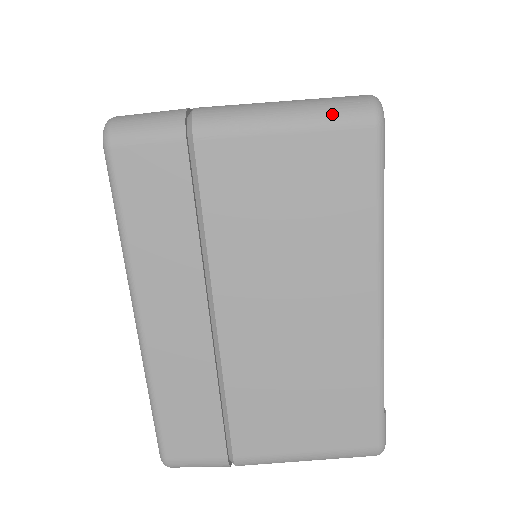
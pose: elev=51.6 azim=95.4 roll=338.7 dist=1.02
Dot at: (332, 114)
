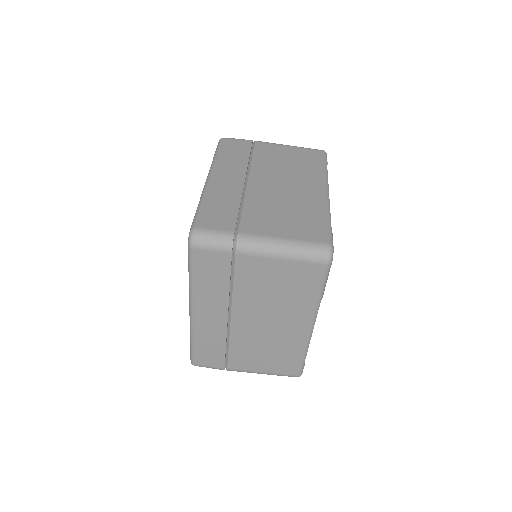
Dot at: (307, 148)
